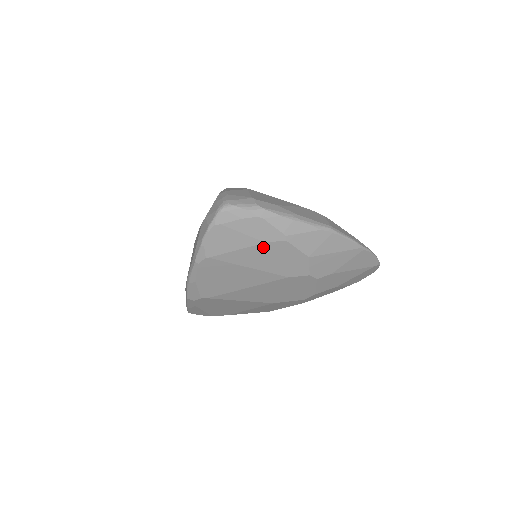
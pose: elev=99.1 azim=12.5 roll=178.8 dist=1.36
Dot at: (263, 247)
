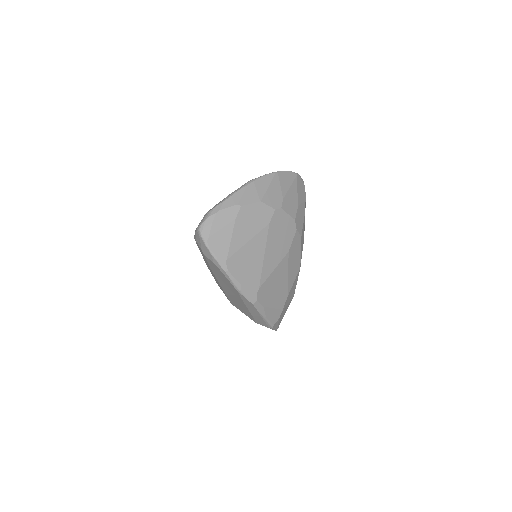
Dot at: (238, 223)
